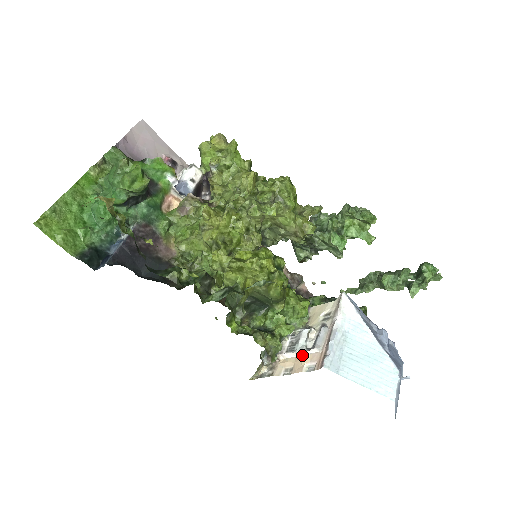
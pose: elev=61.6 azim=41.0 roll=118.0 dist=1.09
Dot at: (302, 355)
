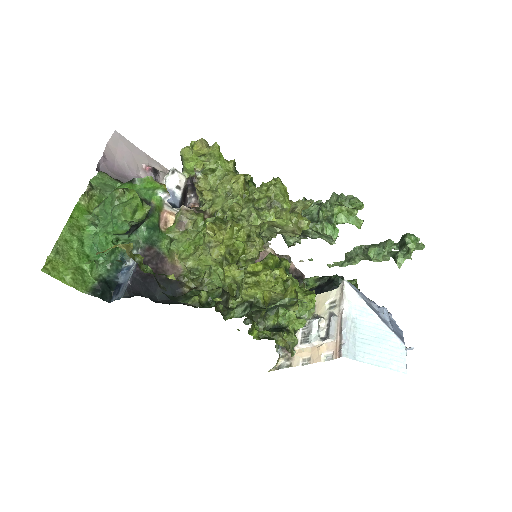
Dot at: (317, 345)
